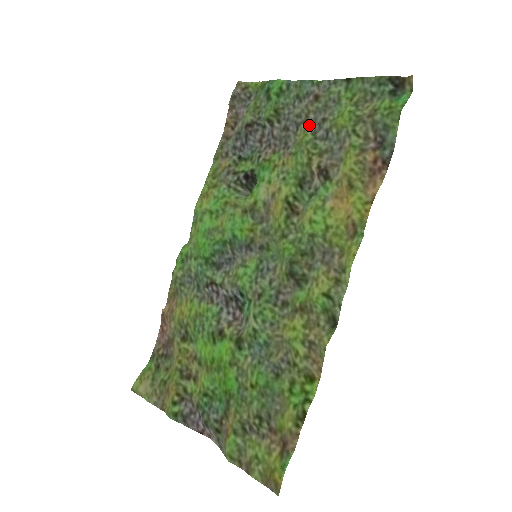
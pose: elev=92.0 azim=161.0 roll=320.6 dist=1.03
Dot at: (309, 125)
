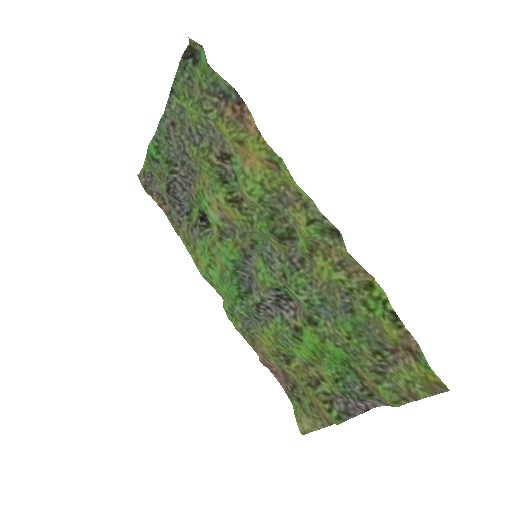
Dot at: (188, 144)
